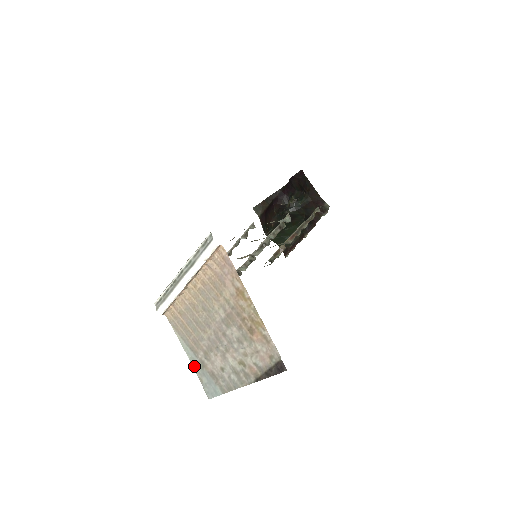
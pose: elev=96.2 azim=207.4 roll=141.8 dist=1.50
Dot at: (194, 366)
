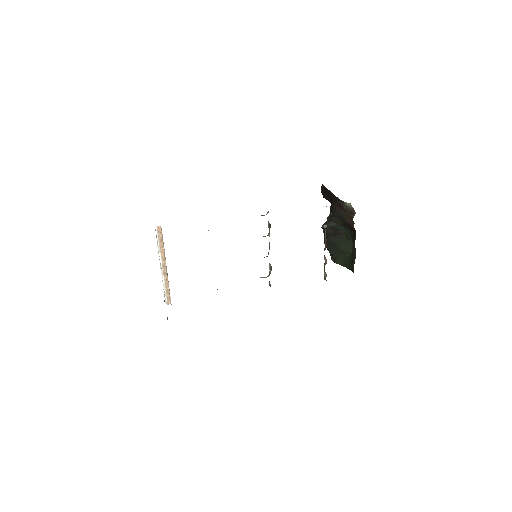
Dot at: occluded
